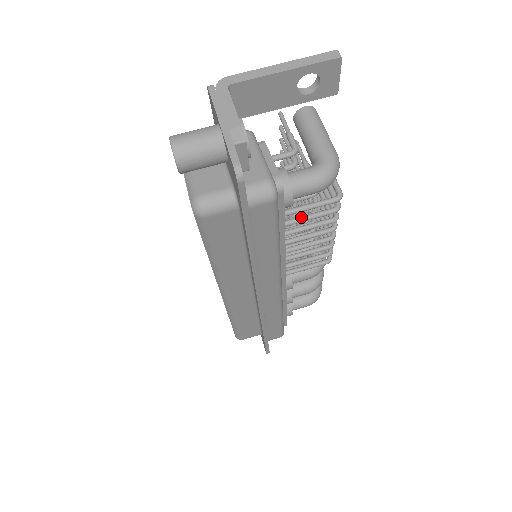
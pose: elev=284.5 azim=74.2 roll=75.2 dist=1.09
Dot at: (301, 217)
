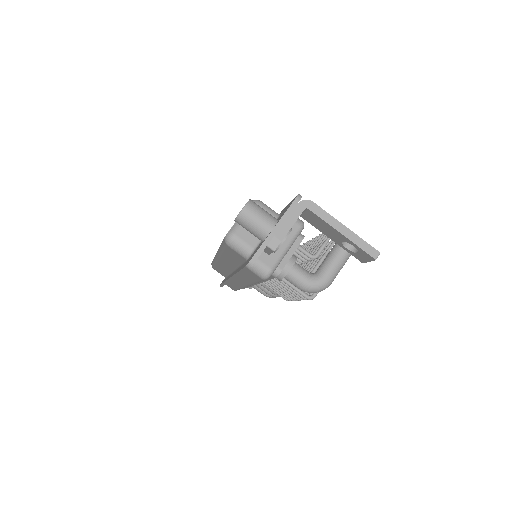
Dot at: occluded
